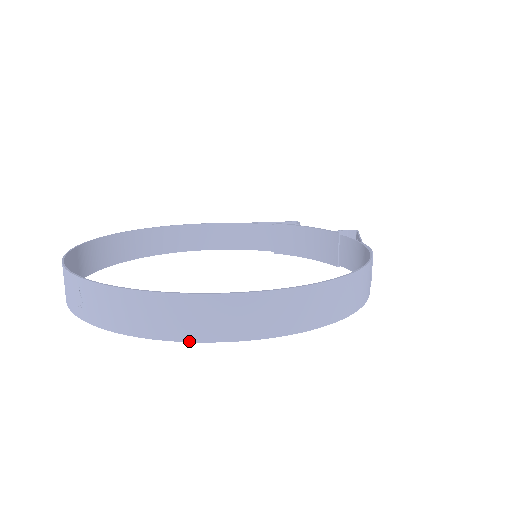
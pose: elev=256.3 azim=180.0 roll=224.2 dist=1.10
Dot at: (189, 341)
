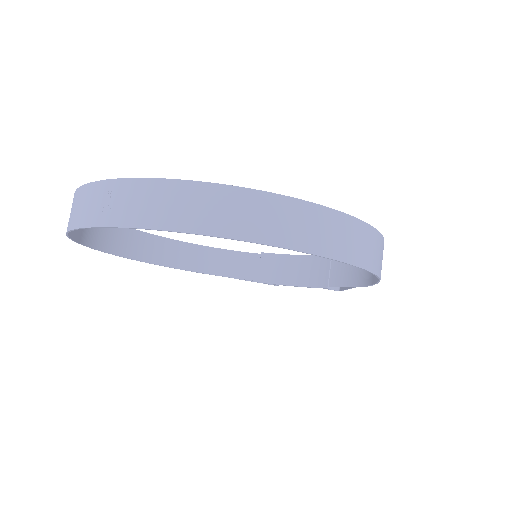
Dot at: (238, 239)
